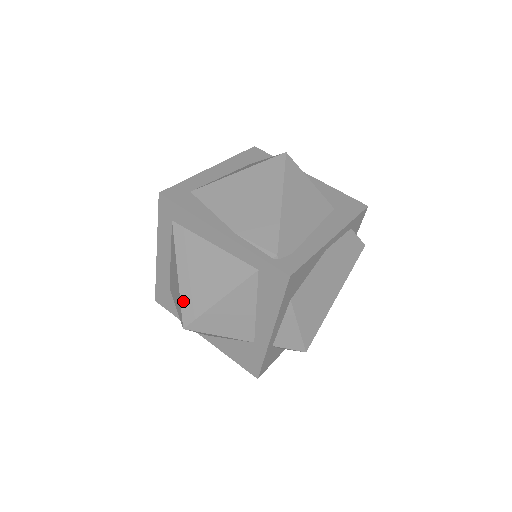
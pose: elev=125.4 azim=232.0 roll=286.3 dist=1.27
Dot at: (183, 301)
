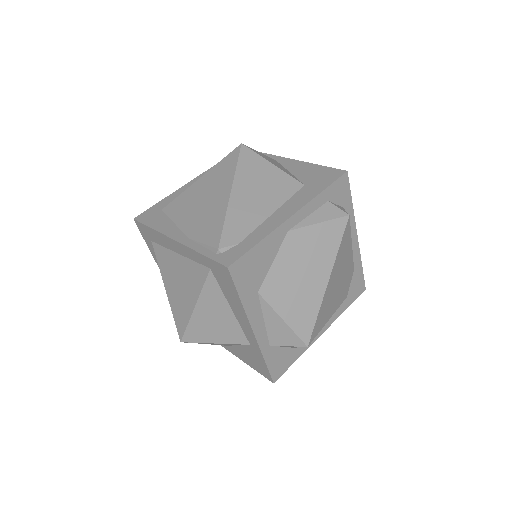
Dot at: (174, 315)
